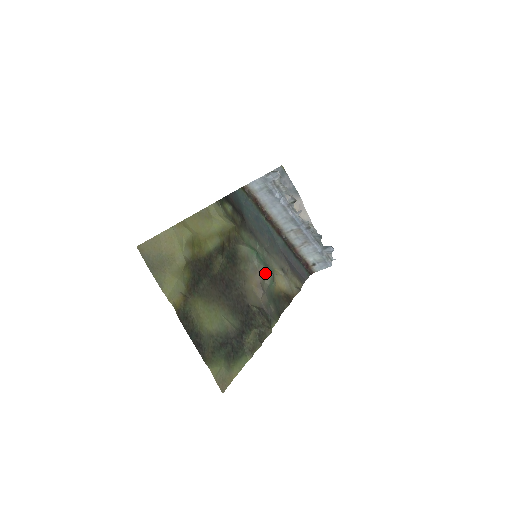
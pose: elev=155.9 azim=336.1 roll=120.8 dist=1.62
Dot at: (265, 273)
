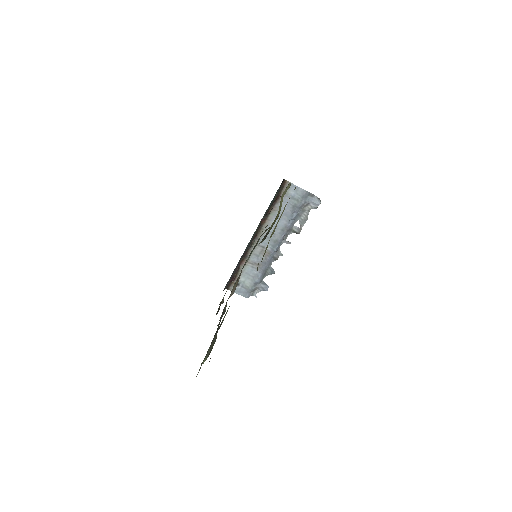
Dot at: occluded
